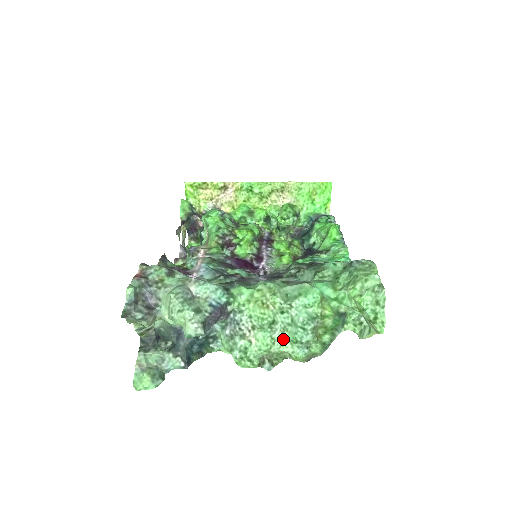
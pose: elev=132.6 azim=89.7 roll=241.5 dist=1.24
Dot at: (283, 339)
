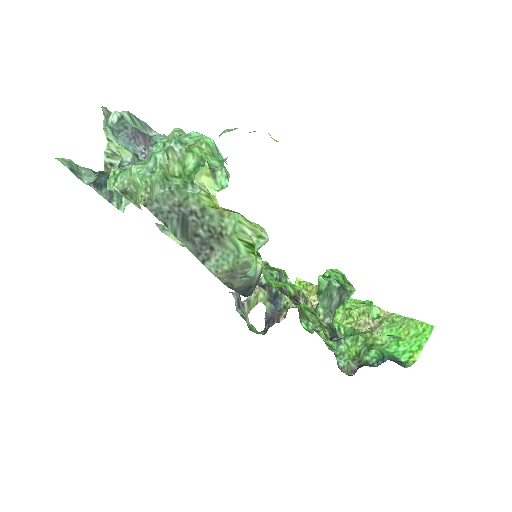
Dot at: occluded
